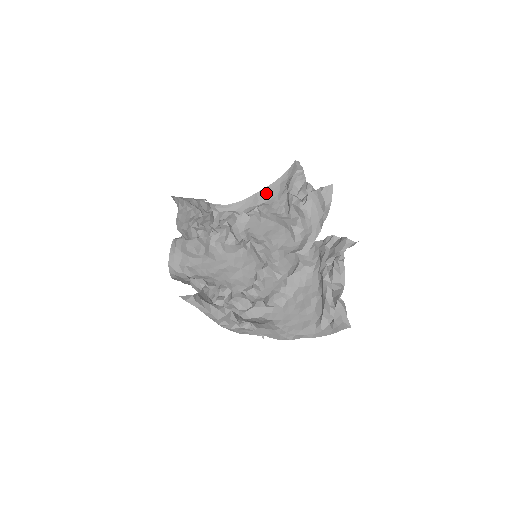
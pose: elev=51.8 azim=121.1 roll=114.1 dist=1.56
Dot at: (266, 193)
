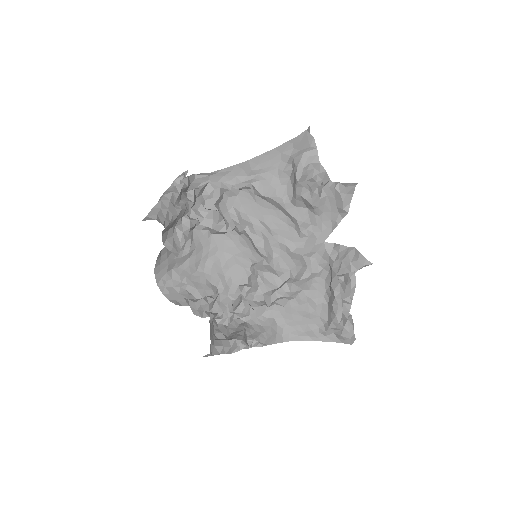
Dot at: (262, 162)
